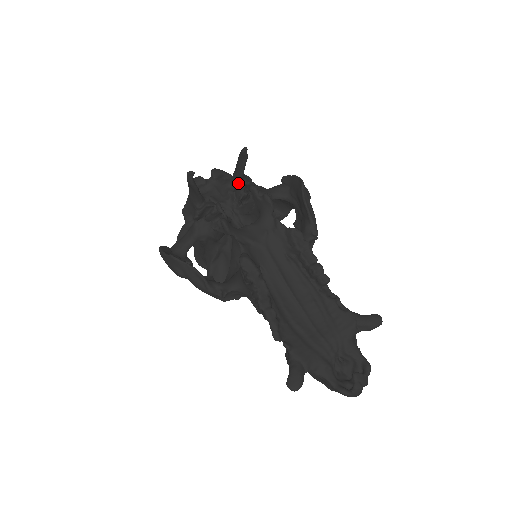
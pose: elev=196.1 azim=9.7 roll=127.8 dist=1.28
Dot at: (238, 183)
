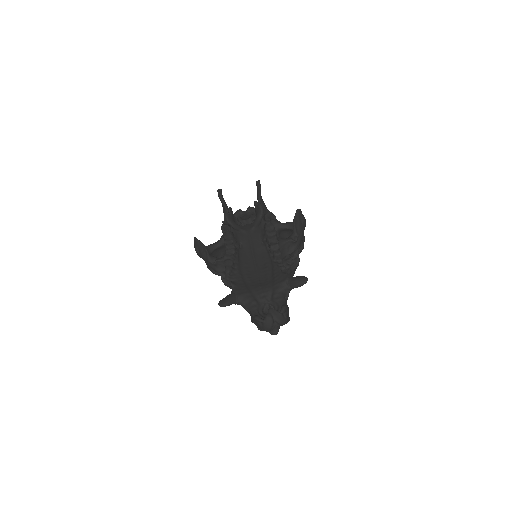
Dot at: occluded
